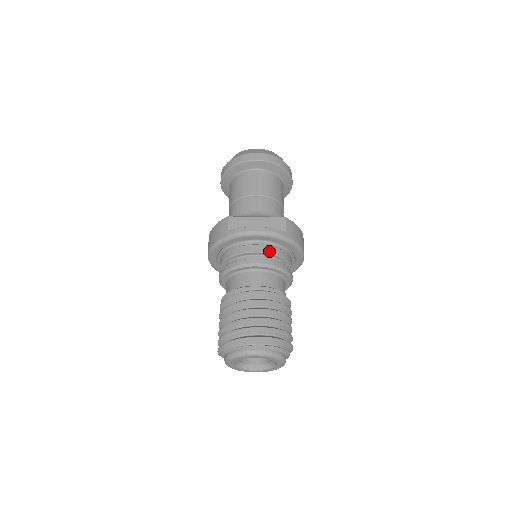
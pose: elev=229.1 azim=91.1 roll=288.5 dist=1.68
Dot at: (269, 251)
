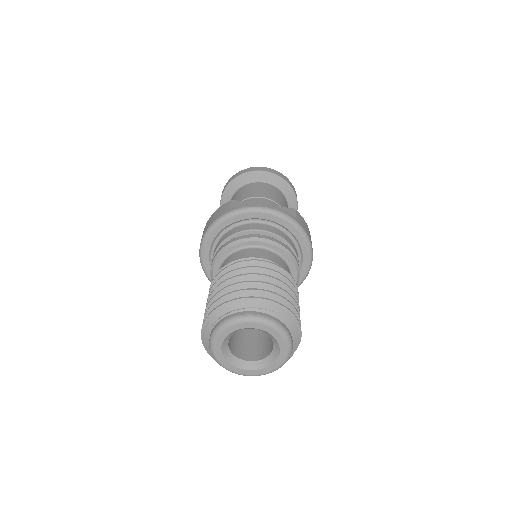
Dot at: (276, 232)
